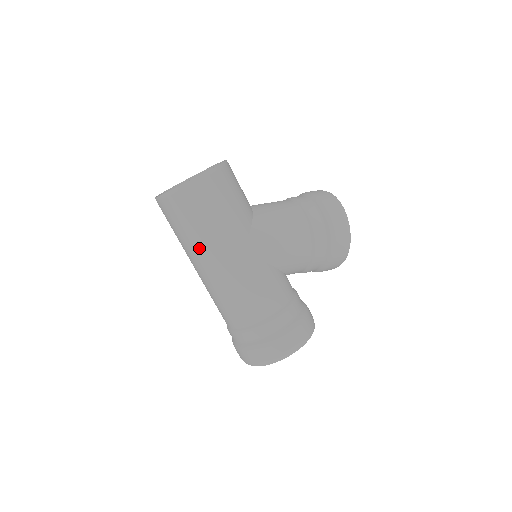
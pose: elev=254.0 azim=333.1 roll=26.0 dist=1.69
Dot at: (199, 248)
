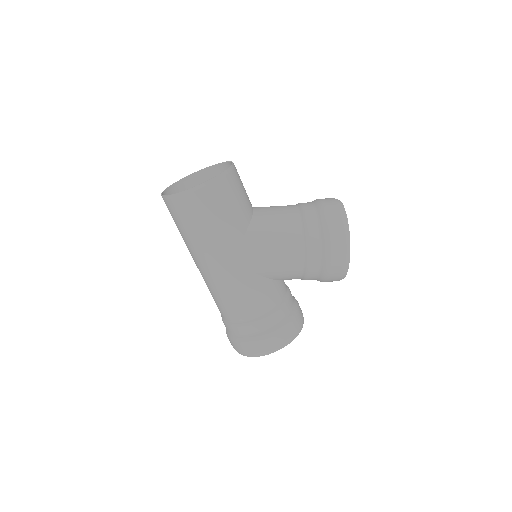
Dot at: (192, 249)
